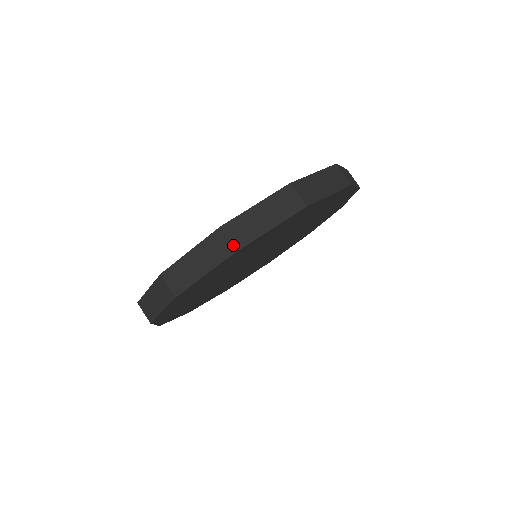
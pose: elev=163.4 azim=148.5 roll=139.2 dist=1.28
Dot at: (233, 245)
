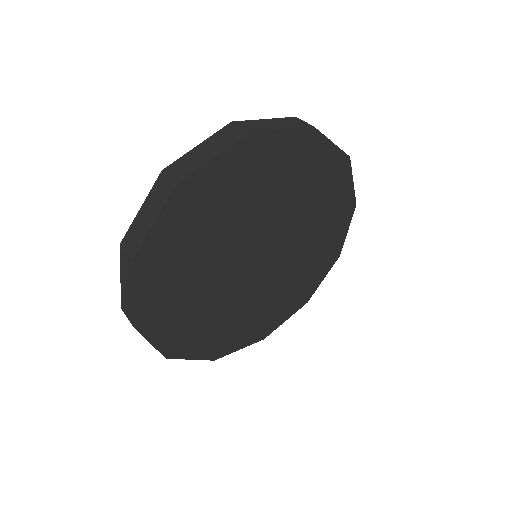
Dot at: (129, 255)
